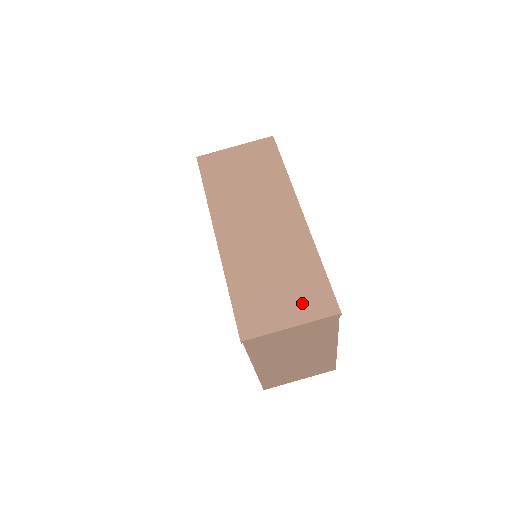
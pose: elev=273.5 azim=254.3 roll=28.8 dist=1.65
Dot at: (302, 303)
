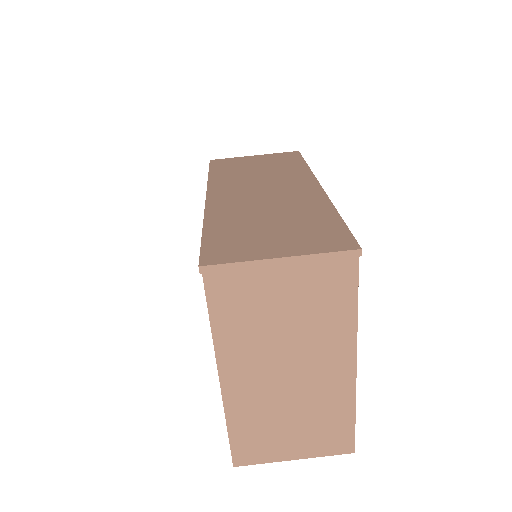
Dot at: (303, 240)
